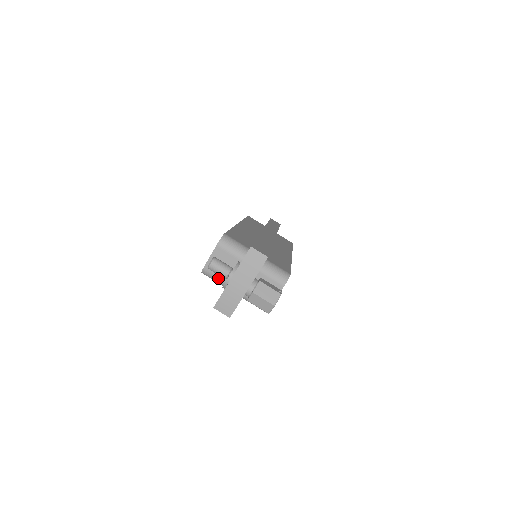
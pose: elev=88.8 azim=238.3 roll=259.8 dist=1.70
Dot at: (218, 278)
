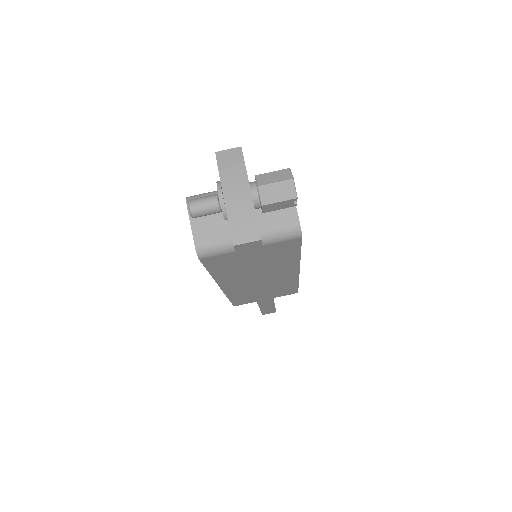
Dot at: (219, 242)
